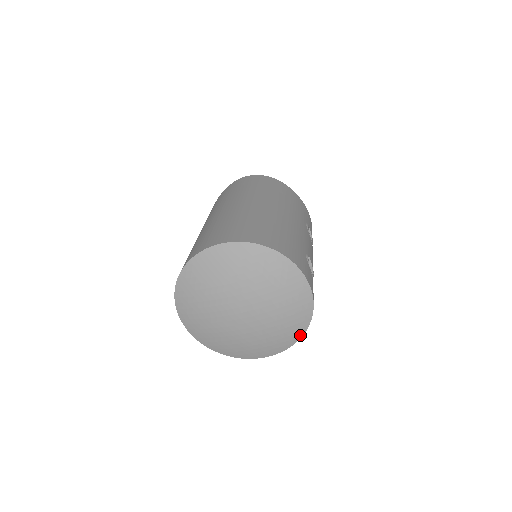
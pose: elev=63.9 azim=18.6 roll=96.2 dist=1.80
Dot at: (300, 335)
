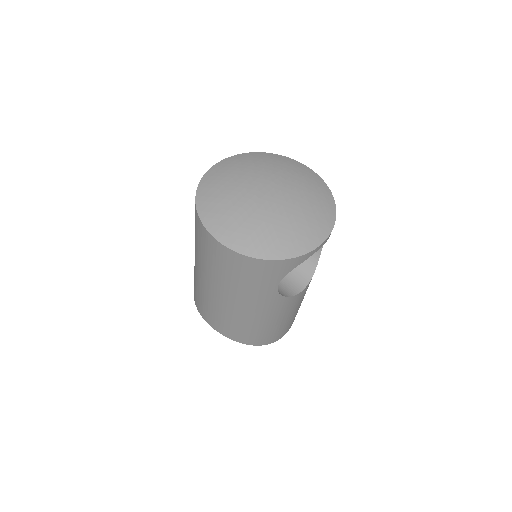
Dot at: (333, 206)
